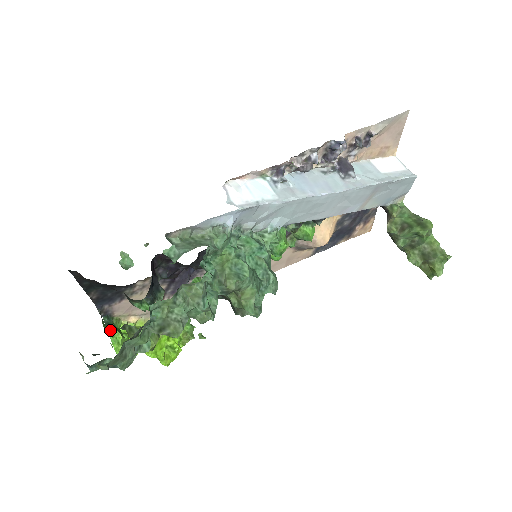
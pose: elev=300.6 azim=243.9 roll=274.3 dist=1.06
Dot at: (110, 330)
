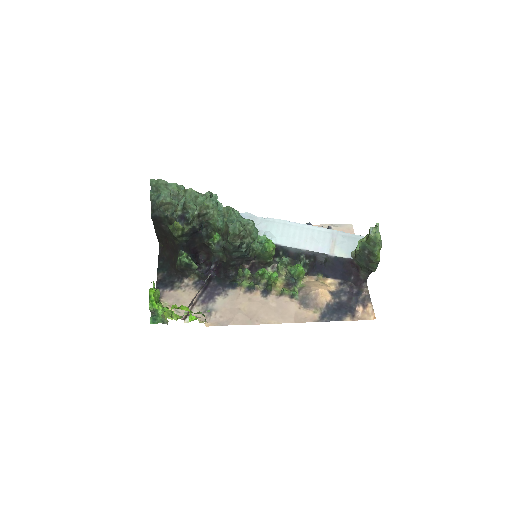
Dot at: occluded
